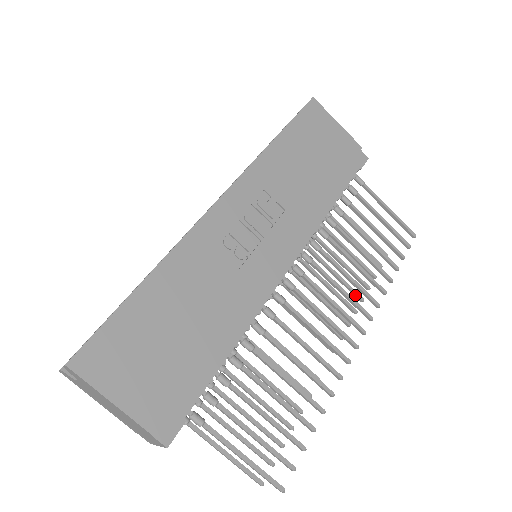
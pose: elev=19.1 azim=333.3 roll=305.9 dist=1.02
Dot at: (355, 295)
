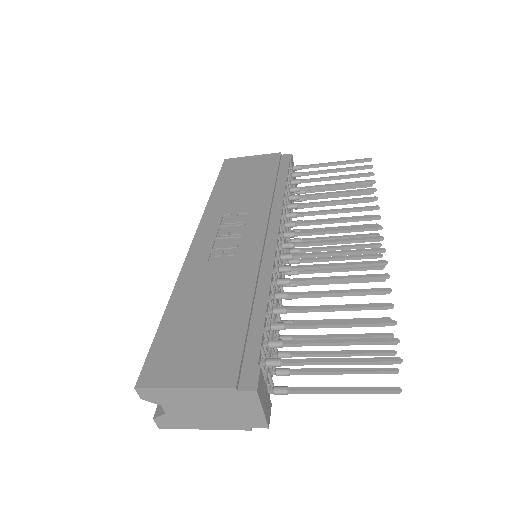
Dot at: occluded
